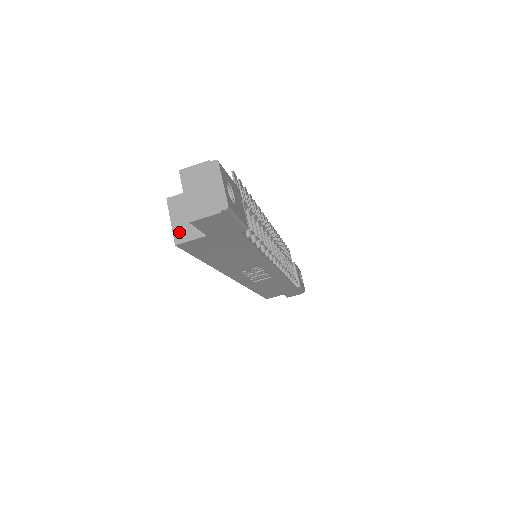
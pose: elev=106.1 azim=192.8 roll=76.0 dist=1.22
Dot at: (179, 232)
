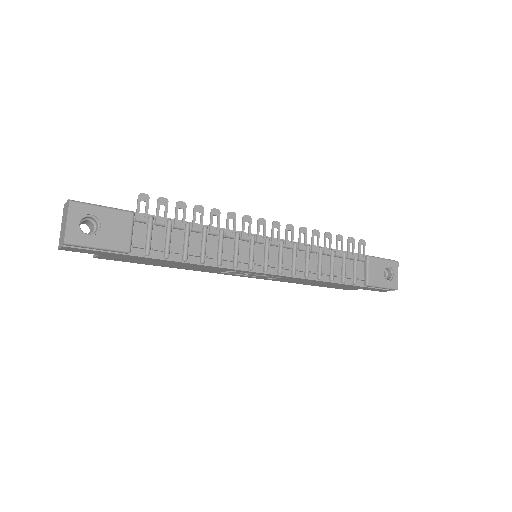
Dot at: occluded
